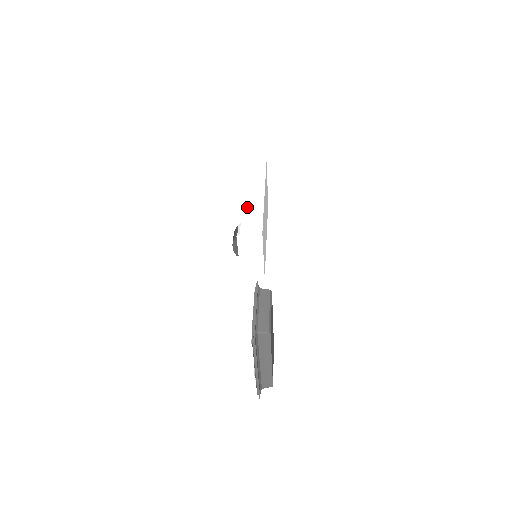
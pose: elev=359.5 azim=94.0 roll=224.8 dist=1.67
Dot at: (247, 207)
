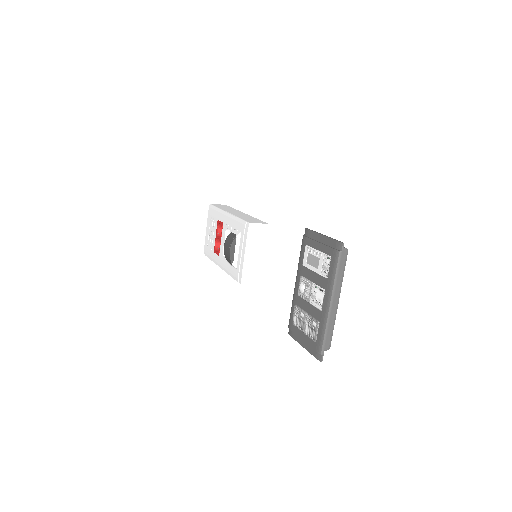
Dot at: (238, 215)
